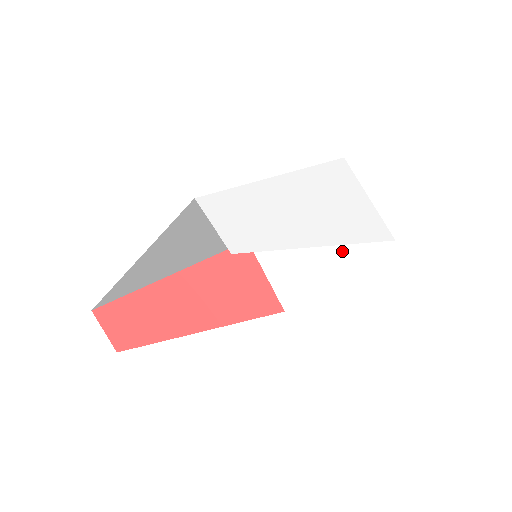
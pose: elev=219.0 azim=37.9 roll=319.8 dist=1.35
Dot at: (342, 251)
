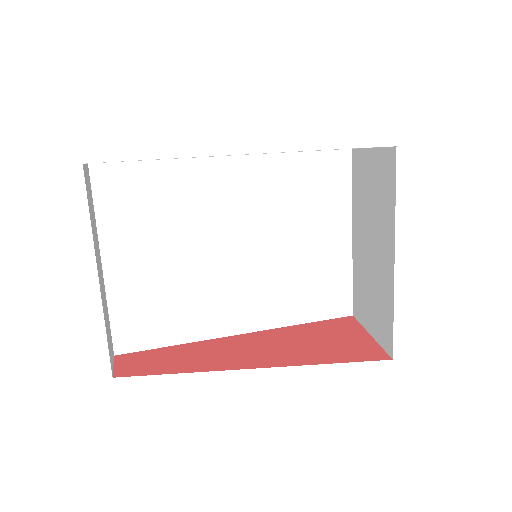
Dot at: (384, 221)
